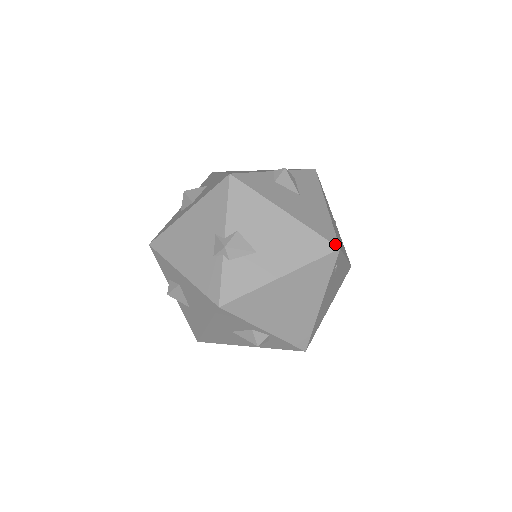
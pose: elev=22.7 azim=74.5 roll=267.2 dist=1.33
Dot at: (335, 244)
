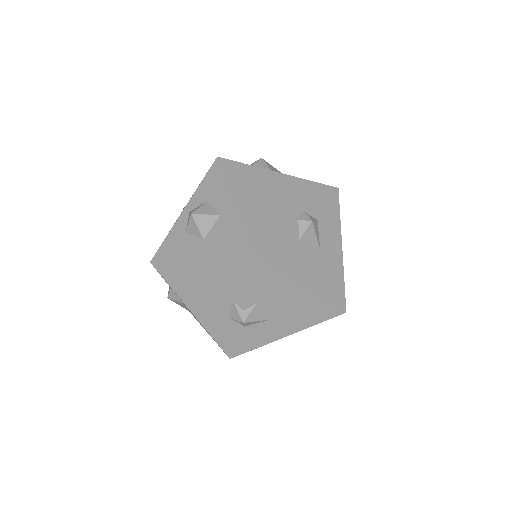
Dot at: (343, 309)
